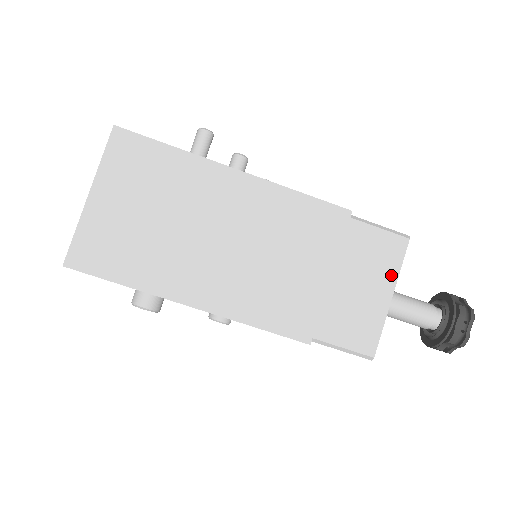
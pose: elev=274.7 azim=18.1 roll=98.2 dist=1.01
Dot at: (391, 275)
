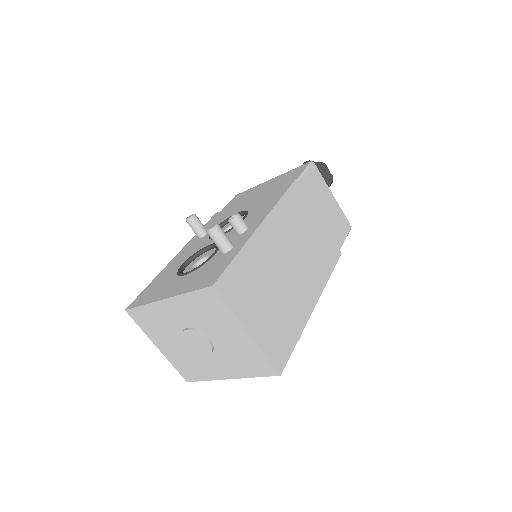
Dot at: (325, 187)
